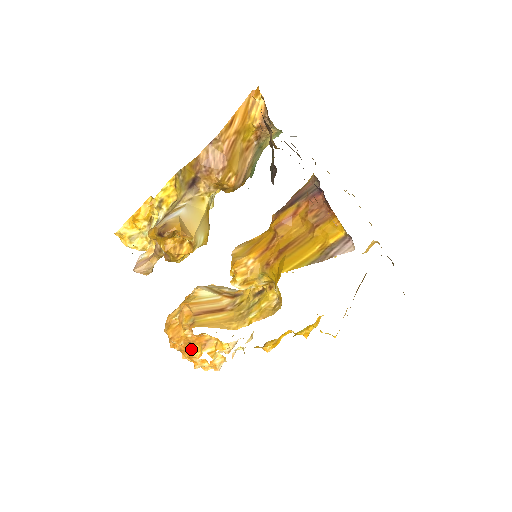
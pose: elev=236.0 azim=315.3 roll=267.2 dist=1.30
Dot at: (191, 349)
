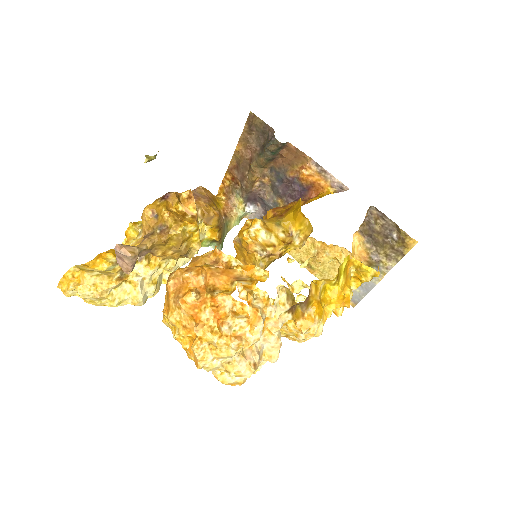
Dot at: (215, 293)
